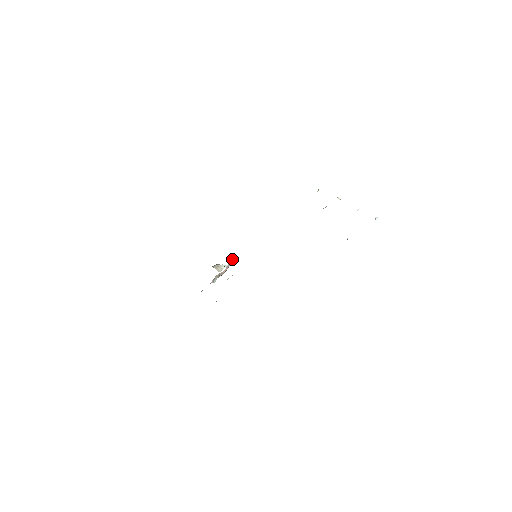
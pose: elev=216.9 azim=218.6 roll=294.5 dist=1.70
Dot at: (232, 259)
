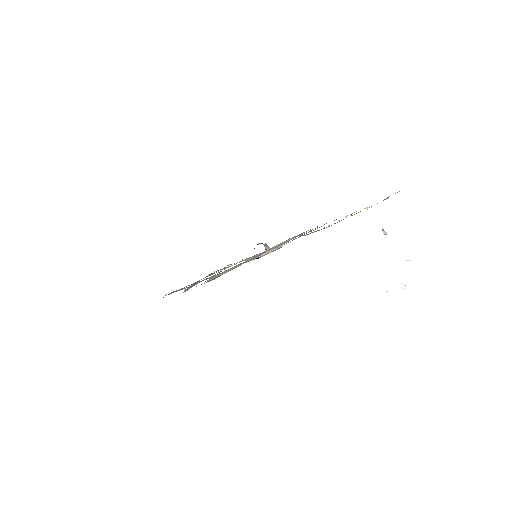
Dot at: (278, 246)
